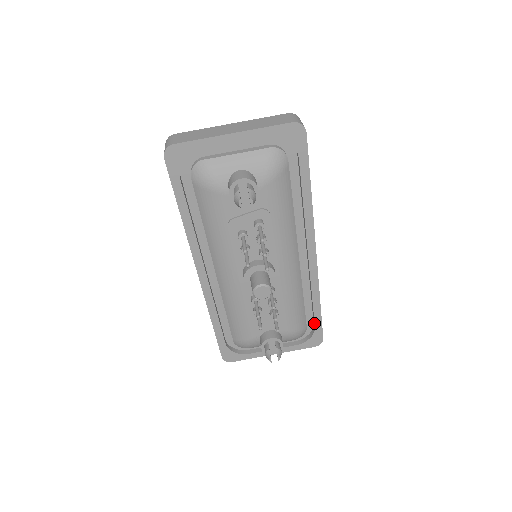
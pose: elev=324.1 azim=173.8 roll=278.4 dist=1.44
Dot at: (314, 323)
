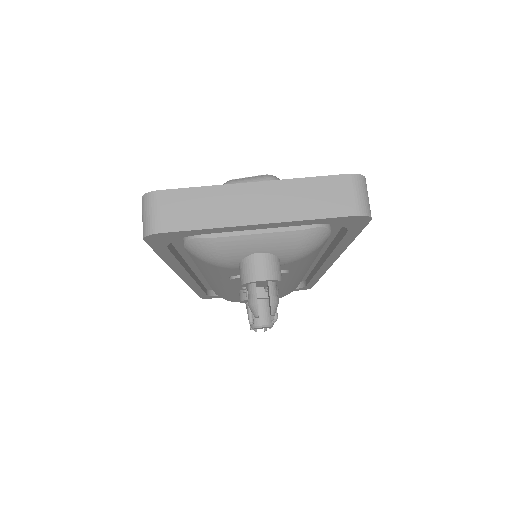
Dot at: (307, 284)
